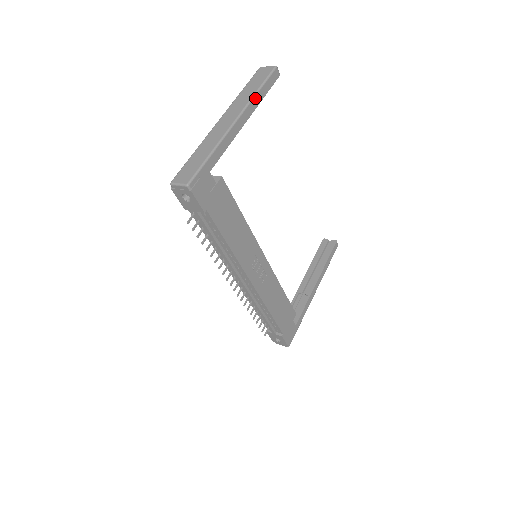
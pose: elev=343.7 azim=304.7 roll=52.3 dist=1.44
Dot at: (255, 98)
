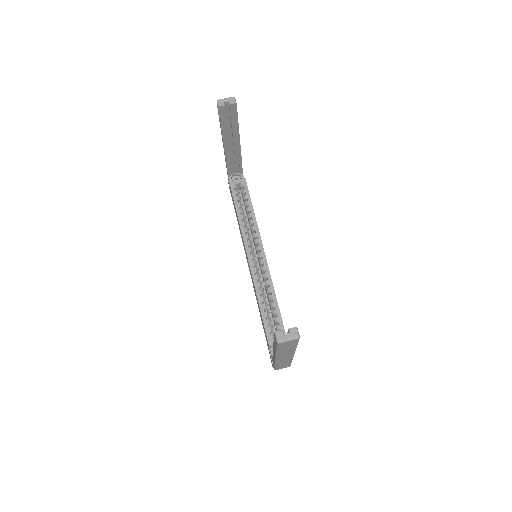
Dot at: occluded
